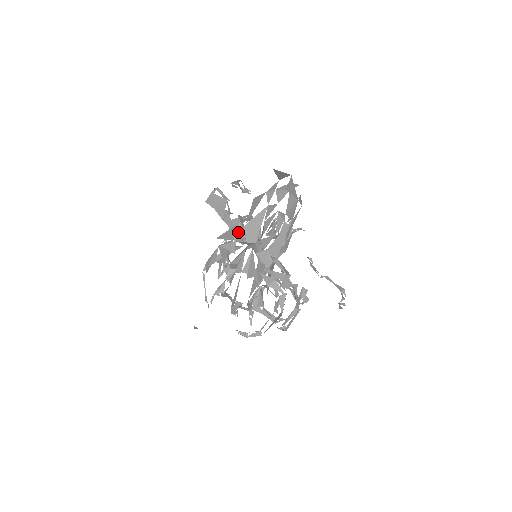
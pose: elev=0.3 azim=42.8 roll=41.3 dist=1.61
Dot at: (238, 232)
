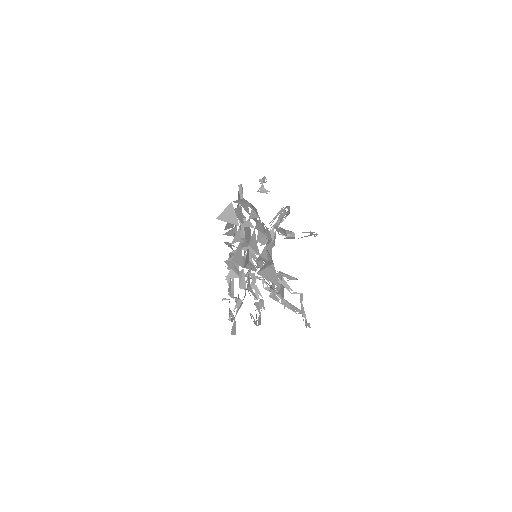
Dot at: (240, 232)
